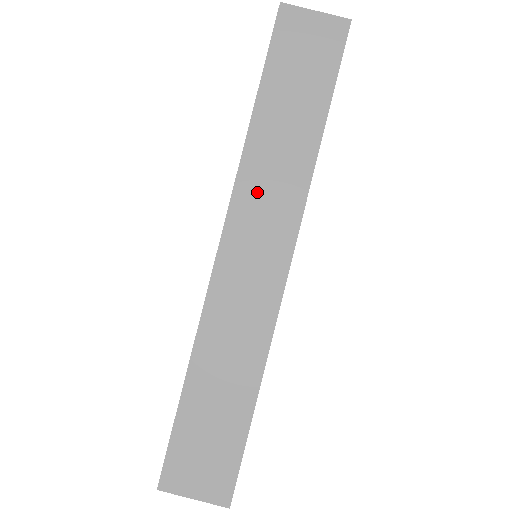
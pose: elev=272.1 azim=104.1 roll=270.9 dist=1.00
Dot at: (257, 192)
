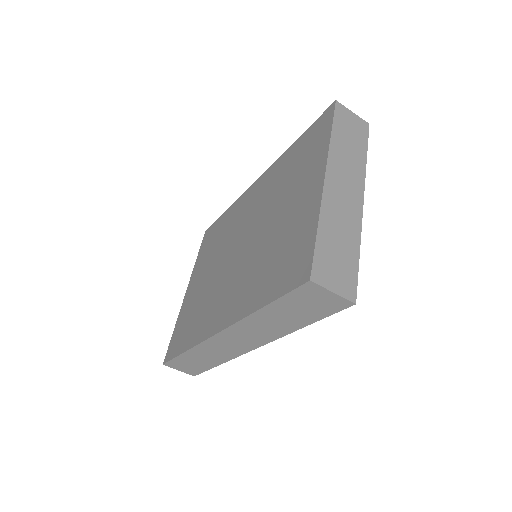
Dot at: (247, 330)
